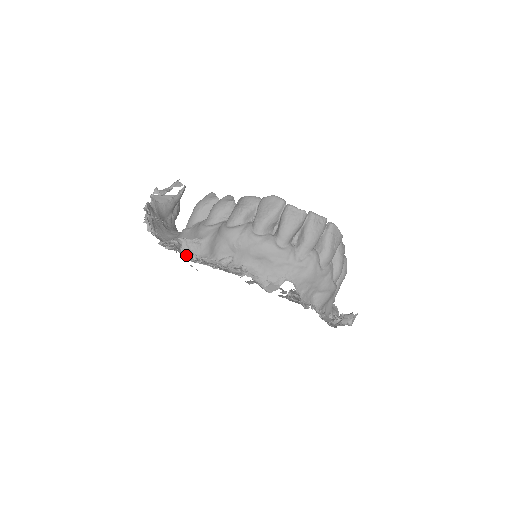
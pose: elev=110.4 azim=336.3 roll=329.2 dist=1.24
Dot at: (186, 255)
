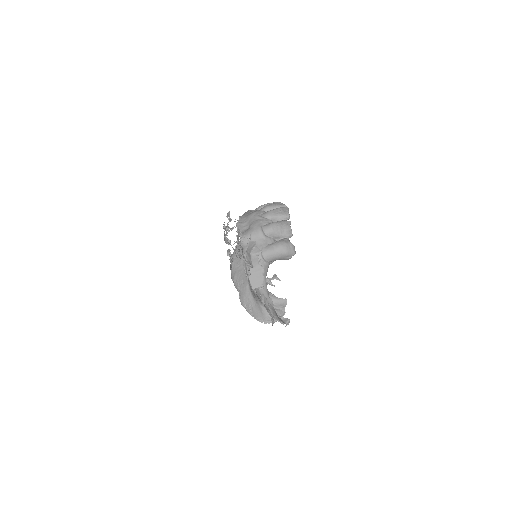
Dot at: occluded
